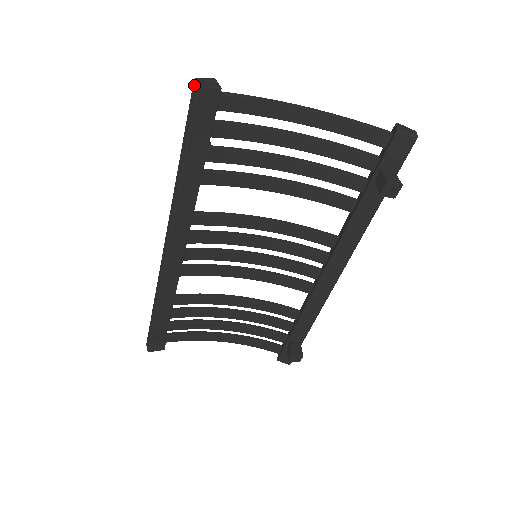
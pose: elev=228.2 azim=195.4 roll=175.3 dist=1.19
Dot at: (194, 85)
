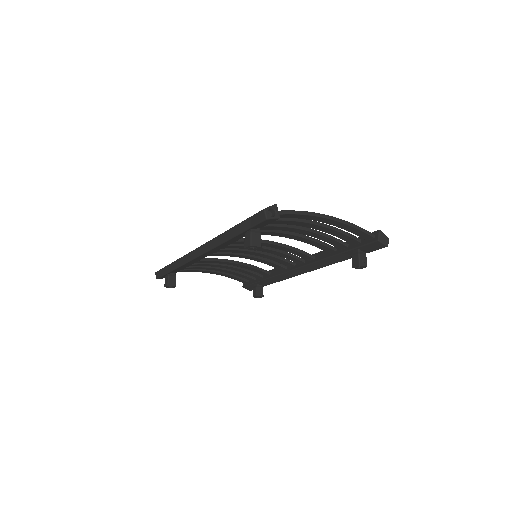
Dot at: (263, 214)
